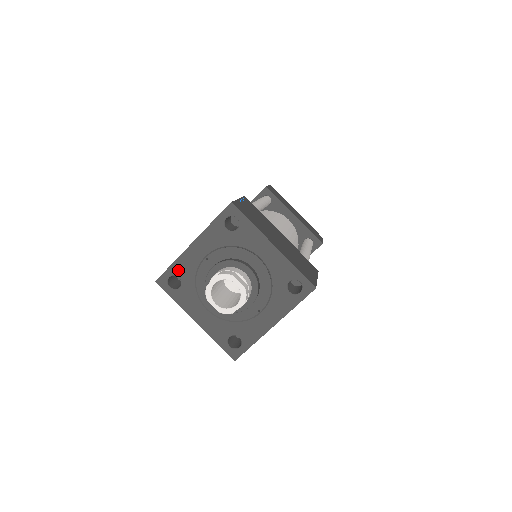
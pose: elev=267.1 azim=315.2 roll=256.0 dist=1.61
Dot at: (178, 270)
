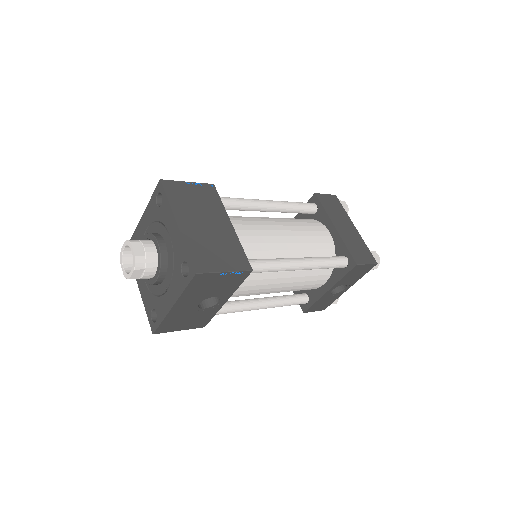
Dot at: (135, 239)
